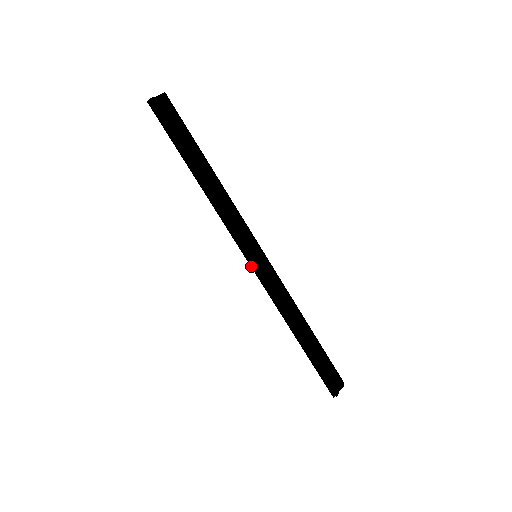
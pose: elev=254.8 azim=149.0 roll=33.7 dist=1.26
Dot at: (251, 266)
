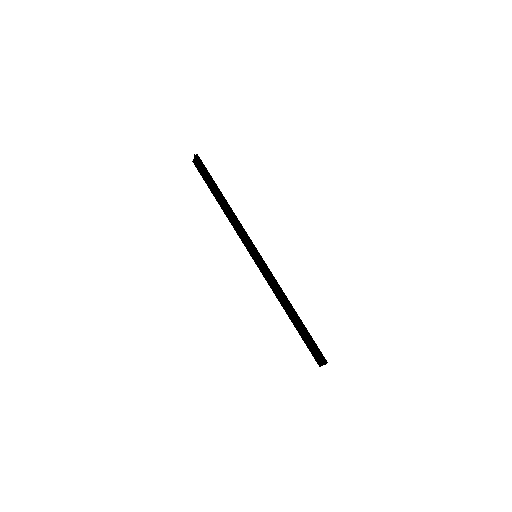
Dot at: occluded
